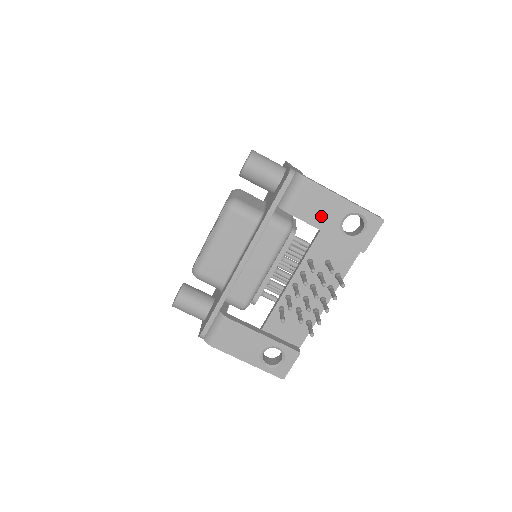
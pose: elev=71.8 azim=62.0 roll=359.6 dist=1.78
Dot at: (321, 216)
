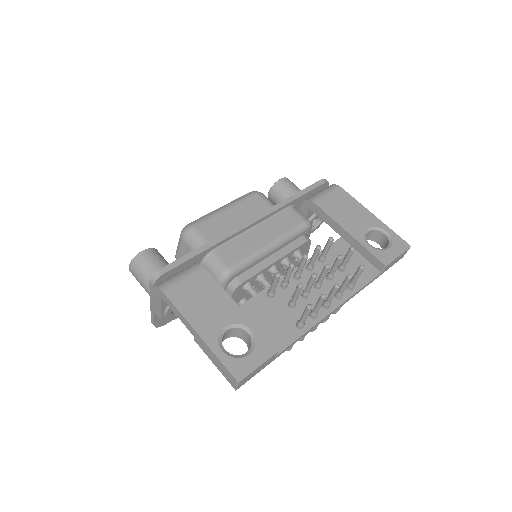
Dot at: (346, 218)
